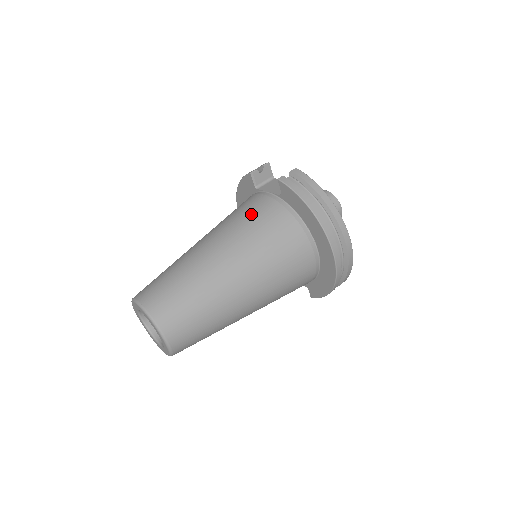
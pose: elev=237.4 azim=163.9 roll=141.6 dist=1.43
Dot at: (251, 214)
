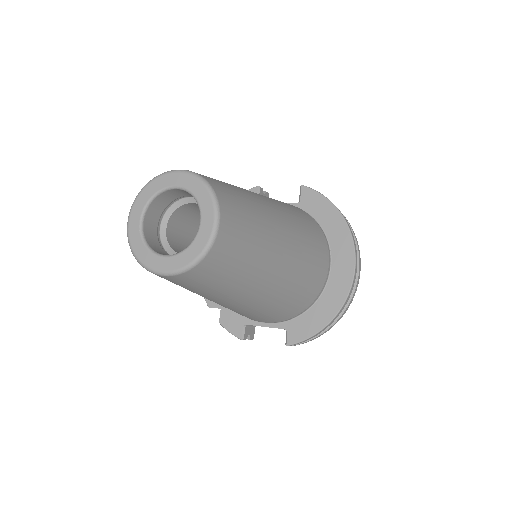
Dot at: occluded
